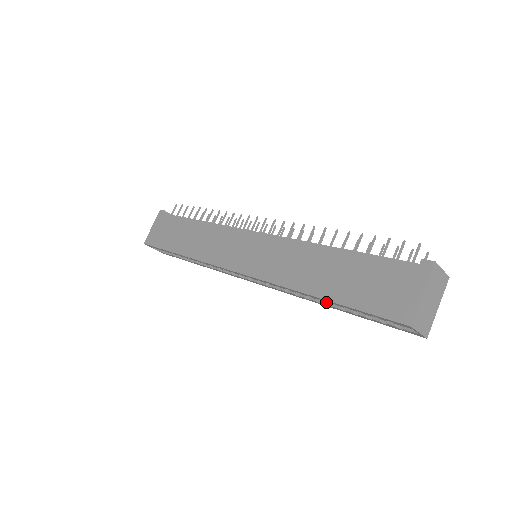
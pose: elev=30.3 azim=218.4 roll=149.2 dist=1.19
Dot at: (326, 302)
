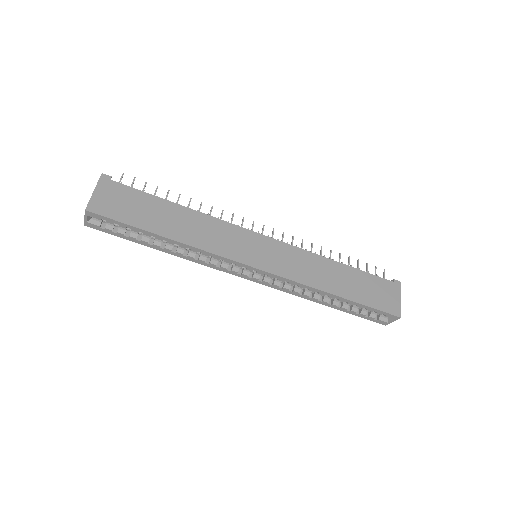
Dot at: (328, 301)
